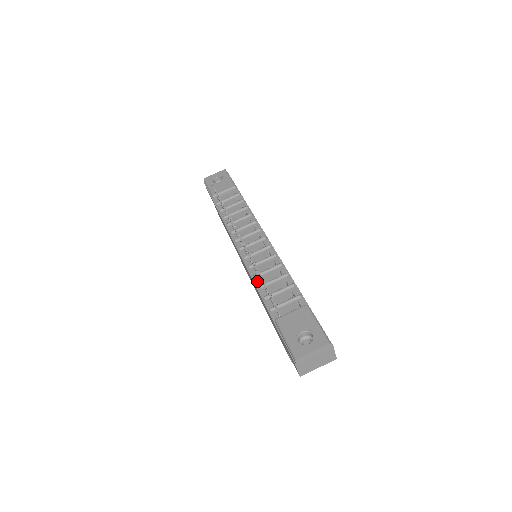
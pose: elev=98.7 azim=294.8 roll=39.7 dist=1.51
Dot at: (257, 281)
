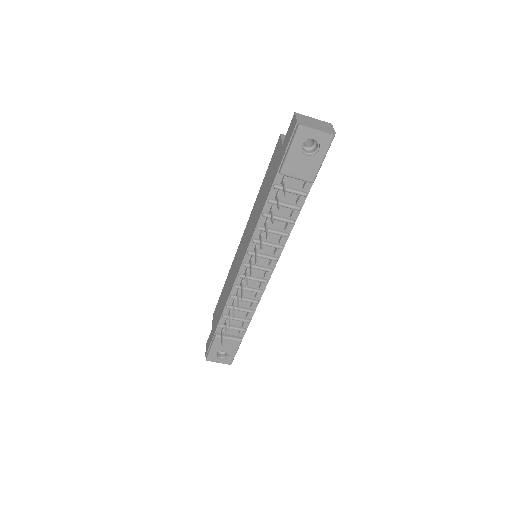
Dot at: (231, 300)
